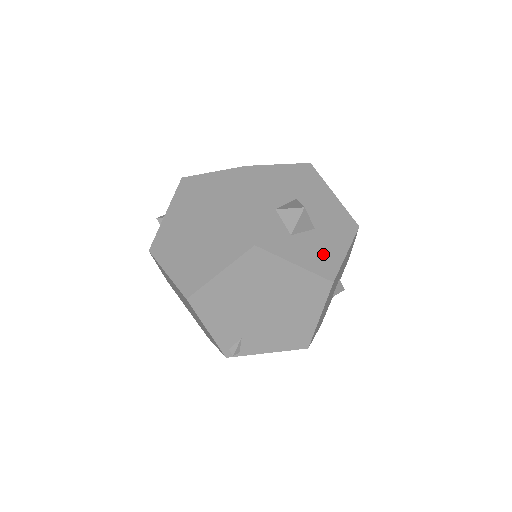
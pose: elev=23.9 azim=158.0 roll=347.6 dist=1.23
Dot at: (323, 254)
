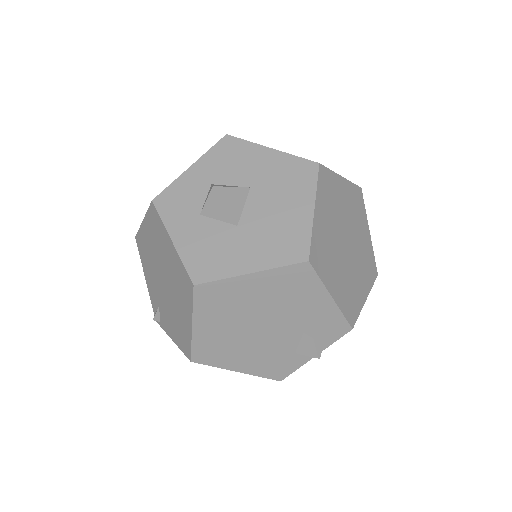
Dot at: (216, 253)
